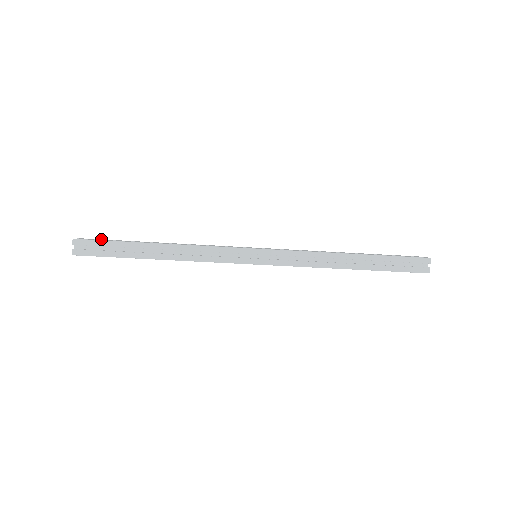
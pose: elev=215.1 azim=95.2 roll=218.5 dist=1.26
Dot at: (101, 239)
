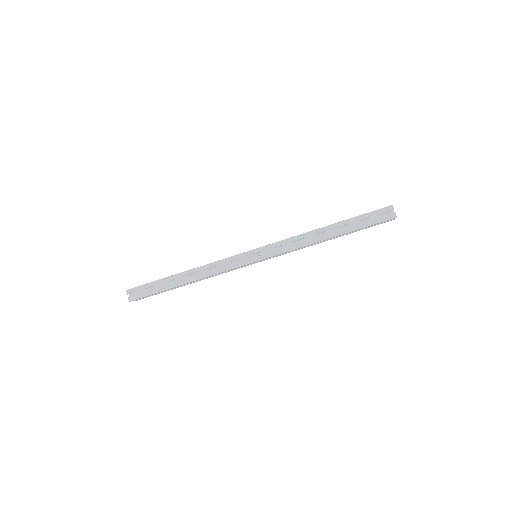
Dot at: occluded
